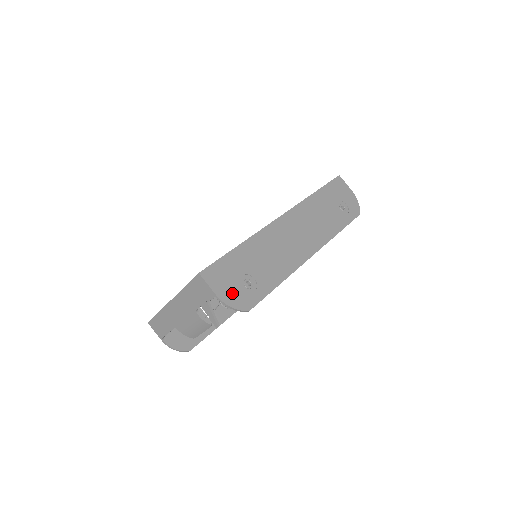
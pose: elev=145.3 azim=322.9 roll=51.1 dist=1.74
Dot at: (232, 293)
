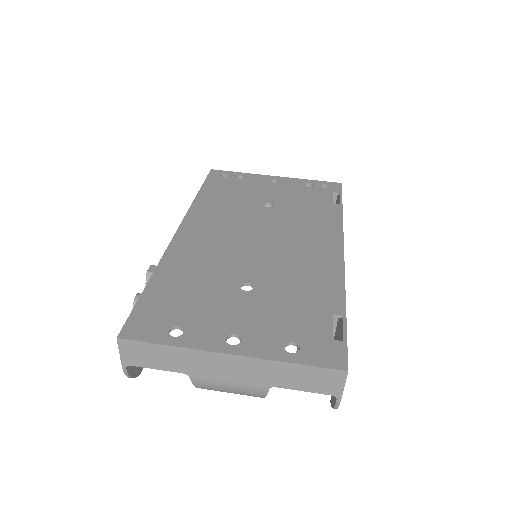
Dot at: occluded
